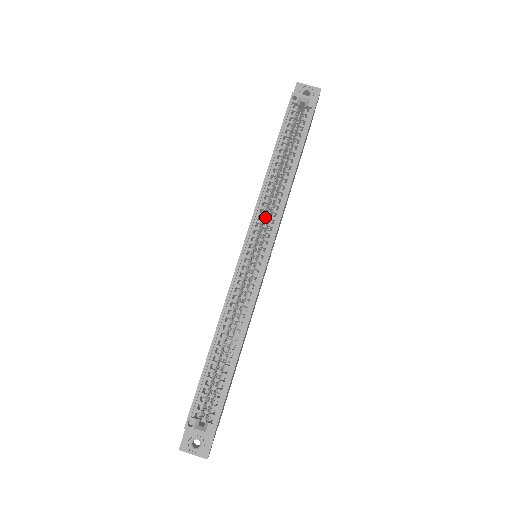
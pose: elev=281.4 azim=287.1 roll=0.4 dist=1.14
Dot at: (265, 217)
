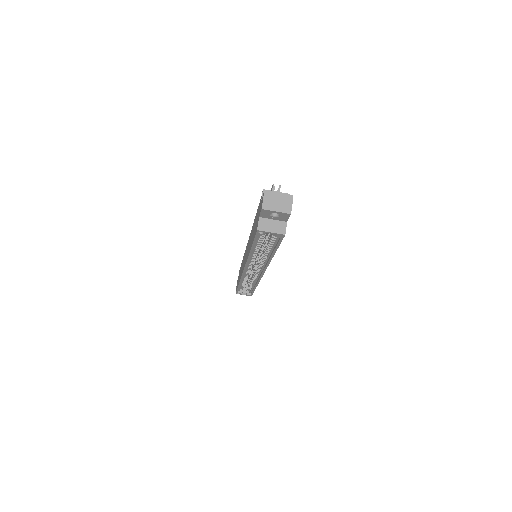
Dot at: occluded
